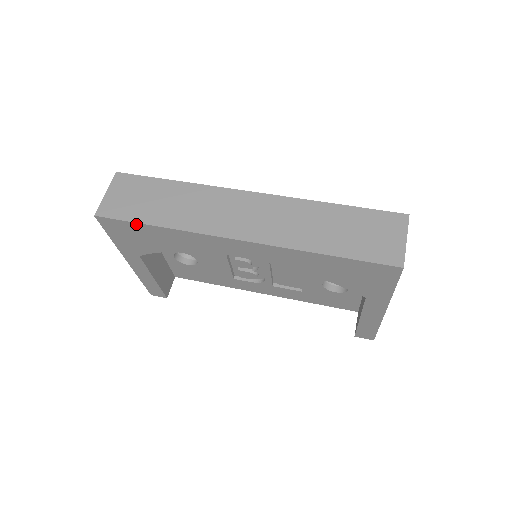
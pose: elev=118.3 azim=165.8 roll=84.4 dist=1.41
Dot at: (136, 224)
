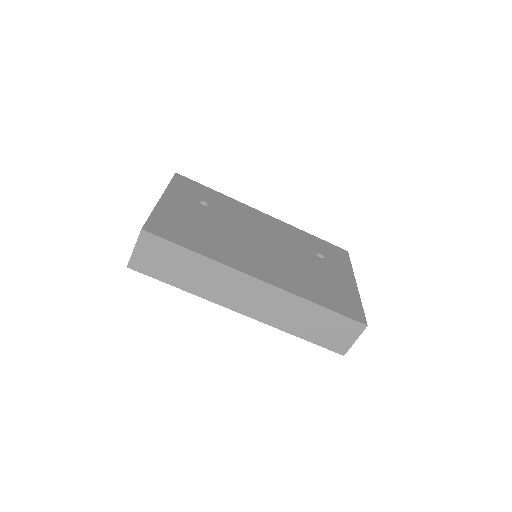
Dot at: (163, 280)
